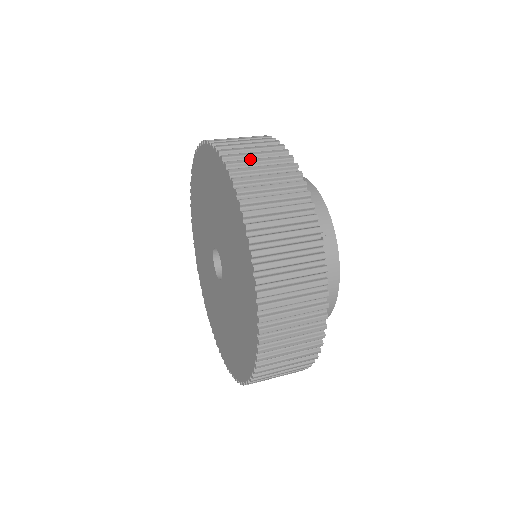
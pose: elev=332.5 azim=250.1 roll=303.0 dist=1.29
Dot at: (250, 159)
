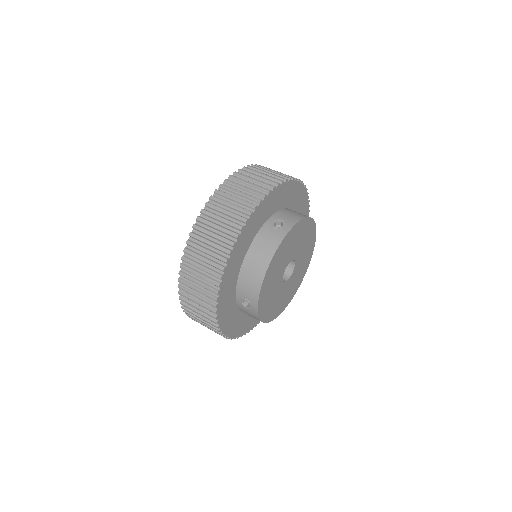
Dot at: (198, 255)
